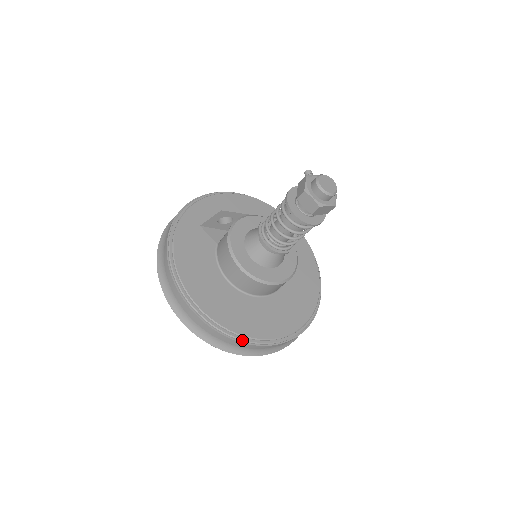
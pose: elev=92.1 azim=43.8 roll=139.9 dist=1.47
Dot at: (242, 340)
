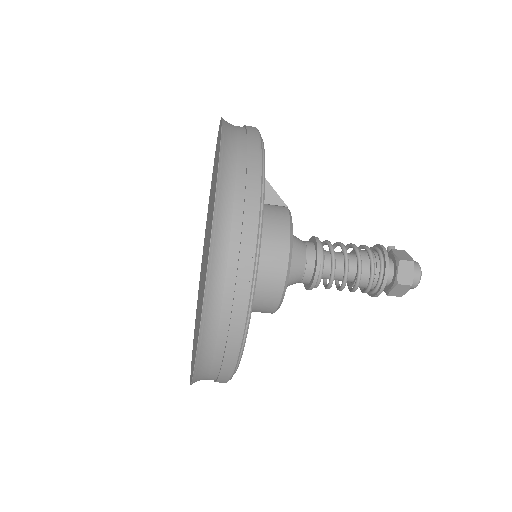
Dot at: (244, 334)
